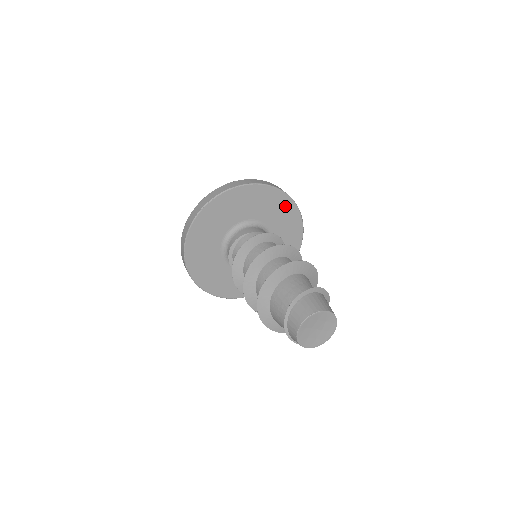
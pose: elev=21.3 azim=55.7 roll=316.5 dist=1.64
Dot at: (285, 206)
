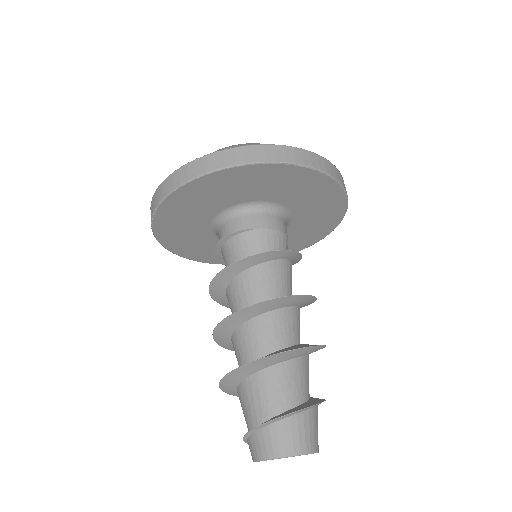
Dot at: (328, 193)
